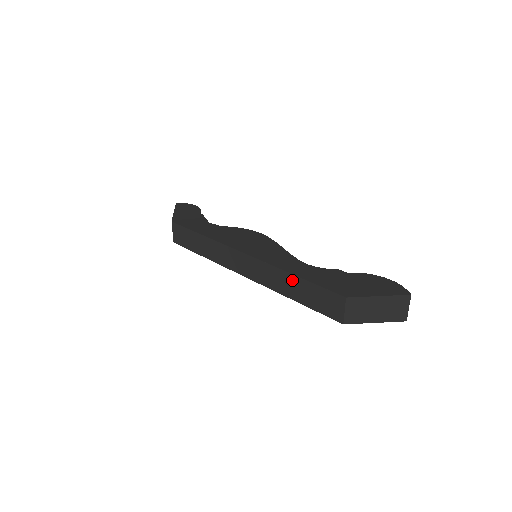
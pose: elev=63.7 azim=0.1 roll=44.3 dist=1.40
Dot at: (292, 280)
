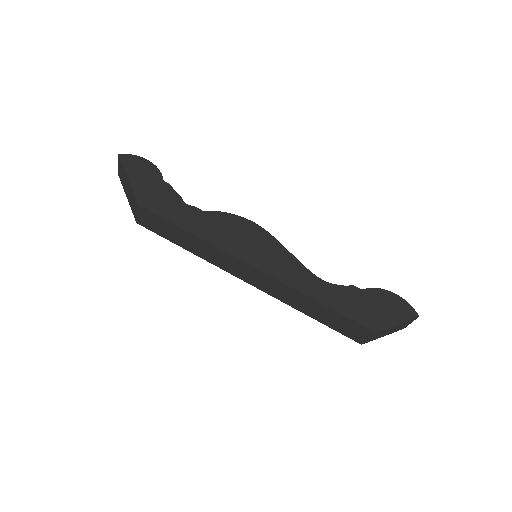
Dot at: (315, 305)
